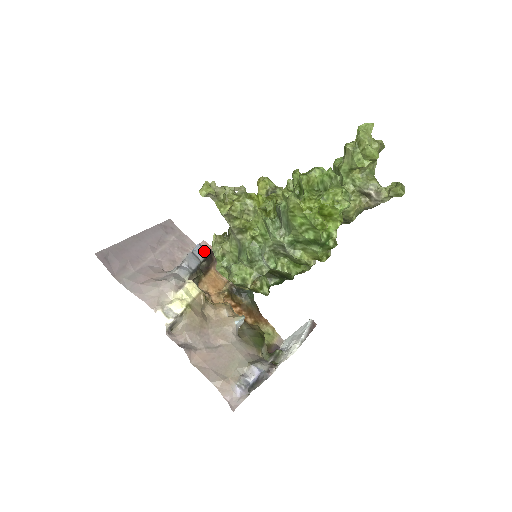
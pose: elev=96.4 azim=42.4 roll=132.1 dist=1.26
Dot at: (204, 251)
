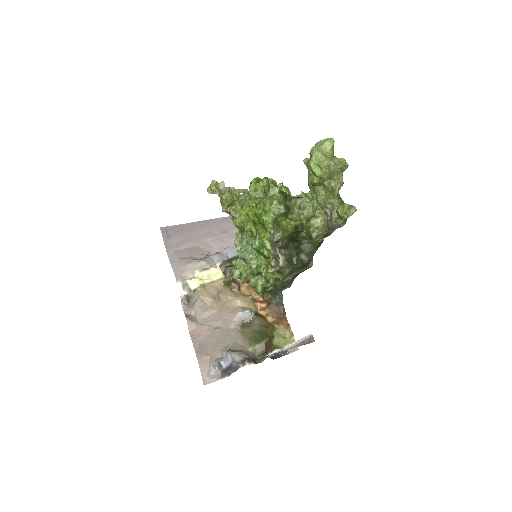
Dot at: occluded
